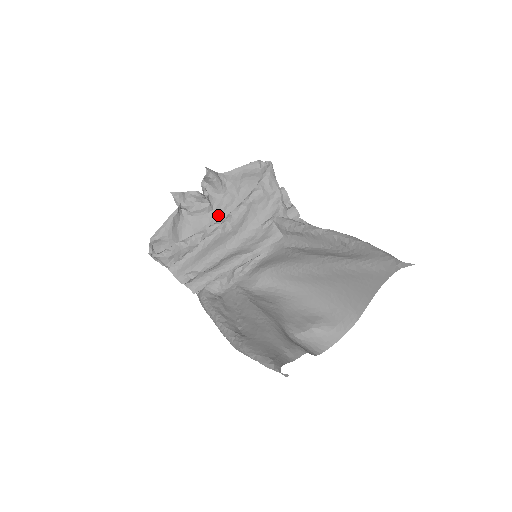
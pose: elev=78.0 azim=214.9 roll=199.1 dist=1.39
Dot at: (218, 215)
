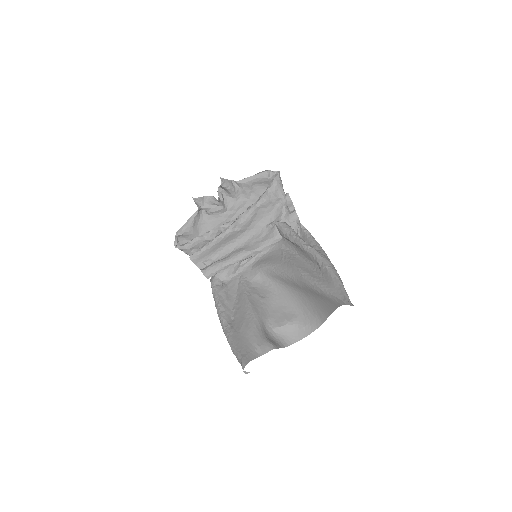
Dot at: (231, 215)
